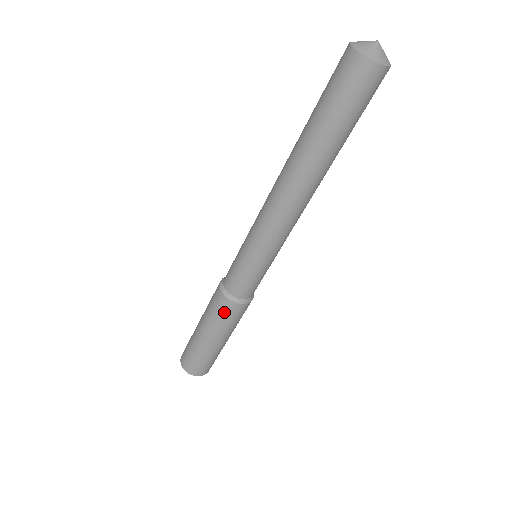
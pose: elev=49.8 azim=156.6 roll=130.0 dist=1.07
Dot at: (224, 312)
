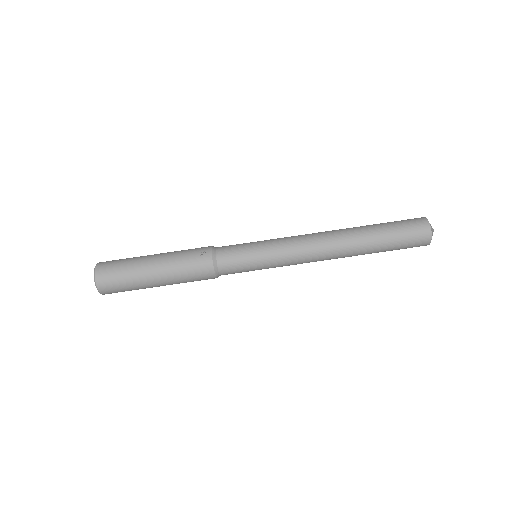
Dot at: (196, 263)
